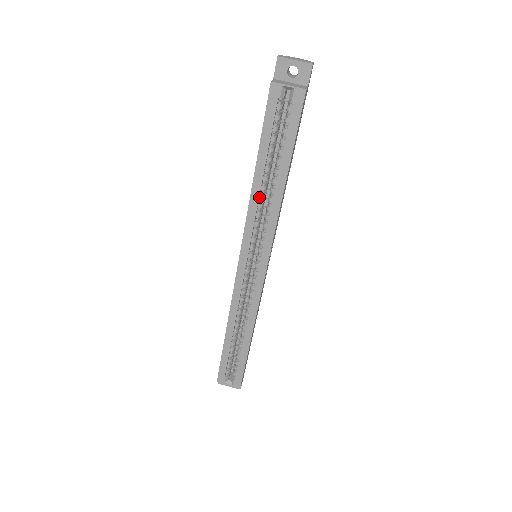
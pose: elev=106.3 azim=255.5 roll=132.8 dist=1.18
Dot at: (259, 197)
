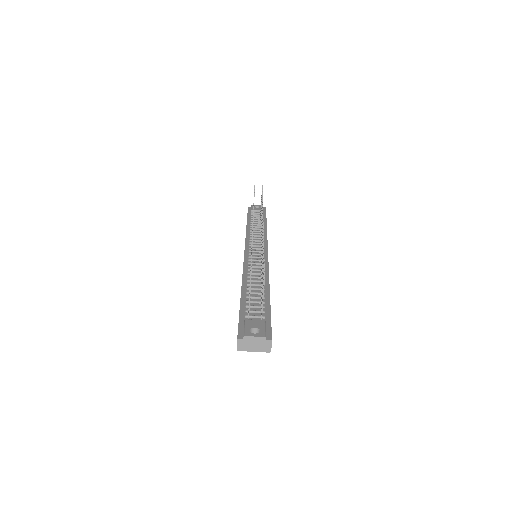
Dot at: occluded
